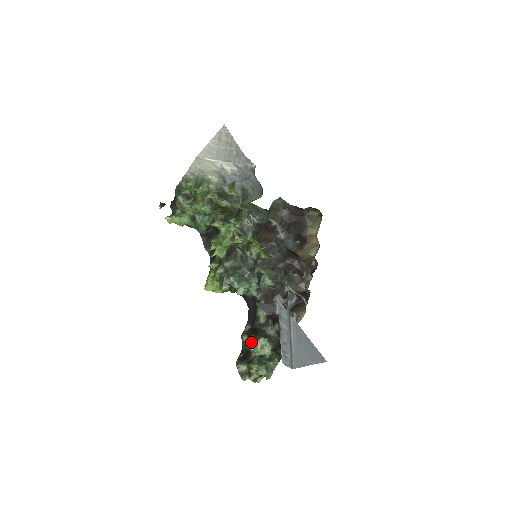
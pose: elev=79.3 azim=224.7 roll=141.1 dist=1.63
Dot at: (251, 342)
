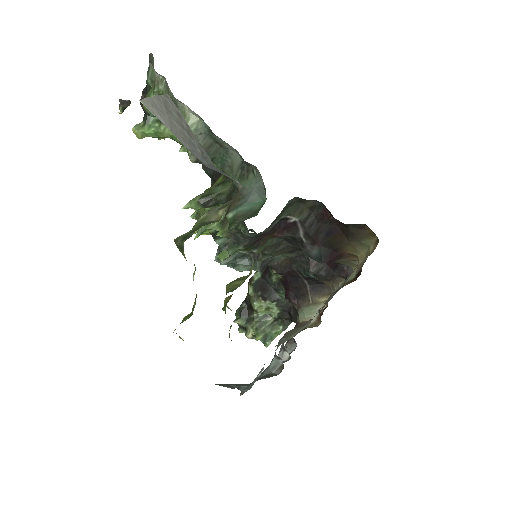
Dot at: (255, 301)
